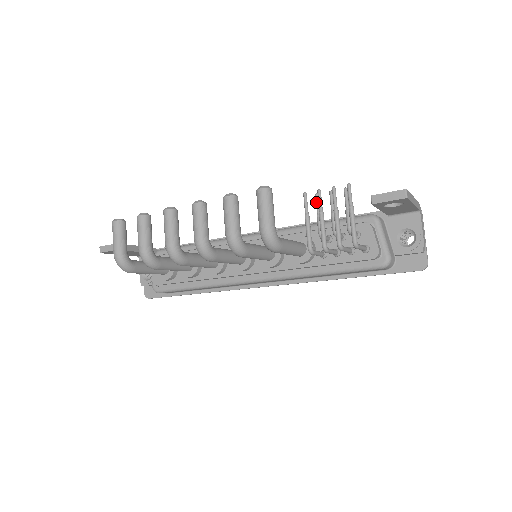
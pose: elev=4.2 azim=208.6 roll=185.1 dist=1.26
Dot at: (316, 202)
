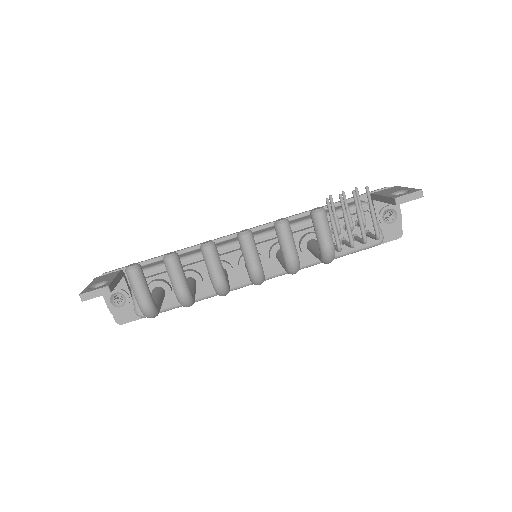
Dot at: (332, 204)
